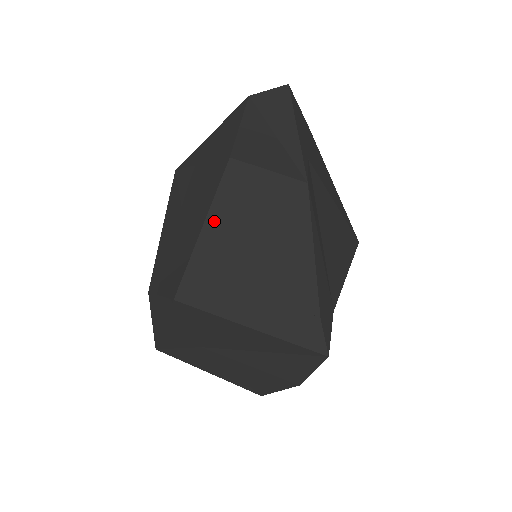
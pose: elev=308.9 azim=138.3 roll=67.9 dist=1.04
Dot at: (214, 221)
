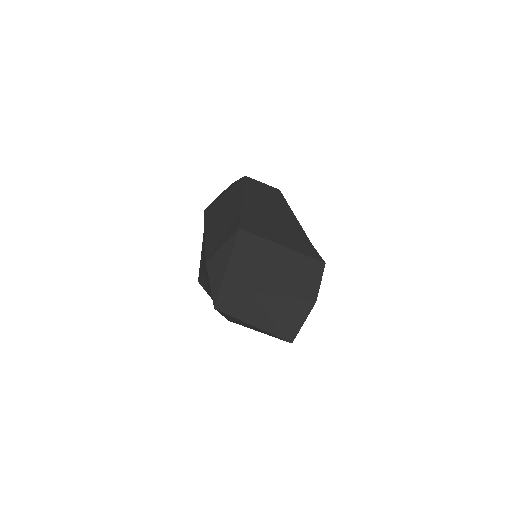
Dot at: (247, 197)
